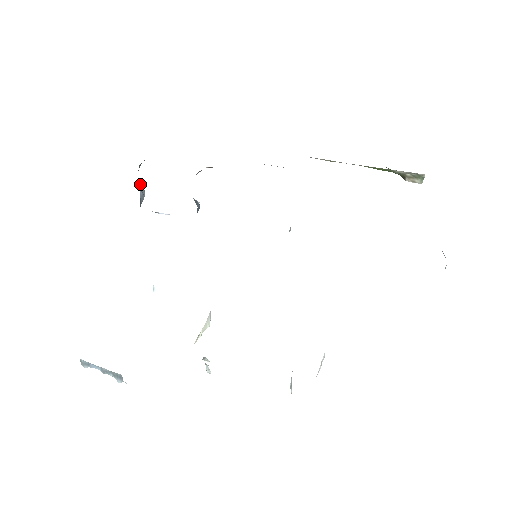
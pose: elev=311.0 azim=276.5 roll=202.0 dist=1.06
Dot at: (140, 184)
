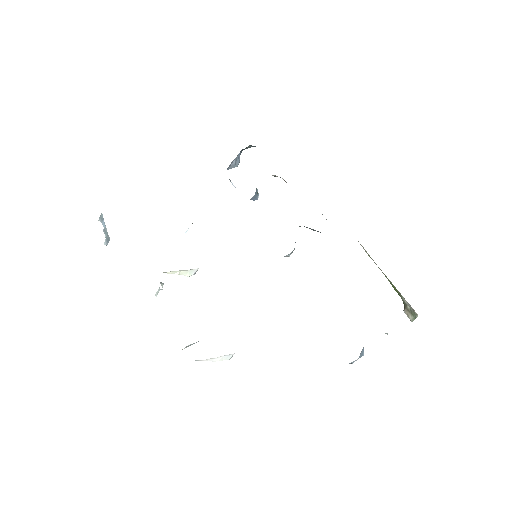
Dot at: (239, 158)
